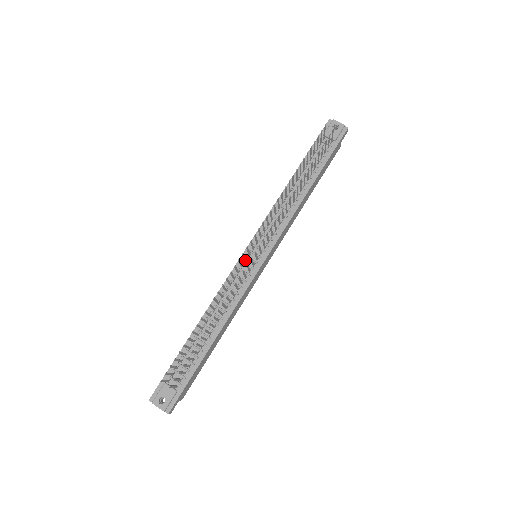
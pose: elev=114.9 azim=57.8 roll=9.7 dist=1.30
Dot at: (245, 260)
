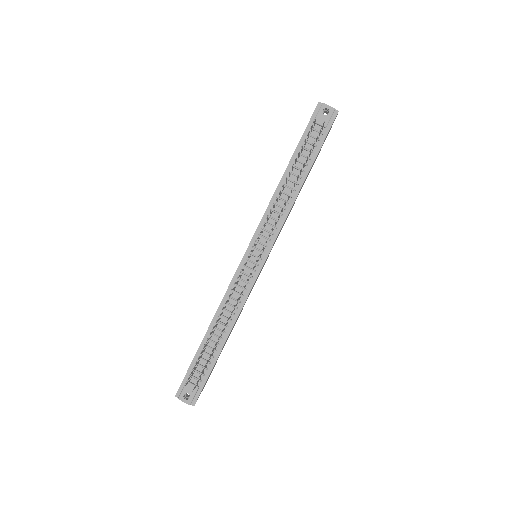
Dot at: (246, 264)
